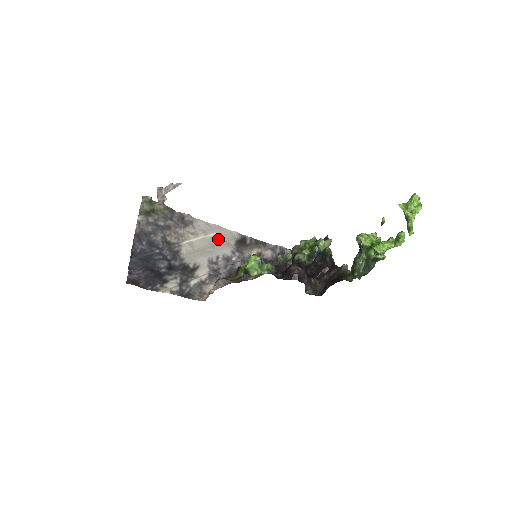
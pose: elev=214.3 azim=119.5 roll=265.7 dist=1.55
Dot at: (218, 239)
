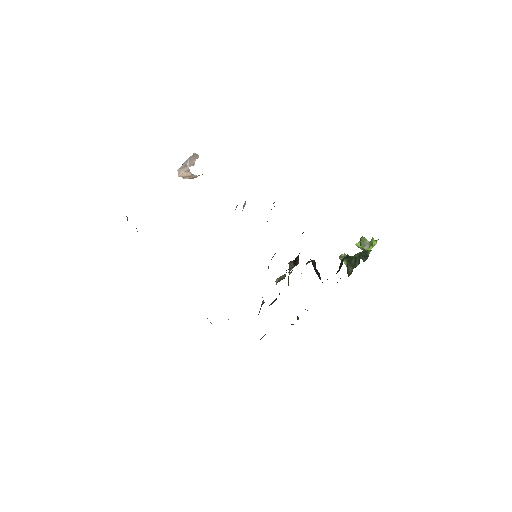
Dot at: occluded
